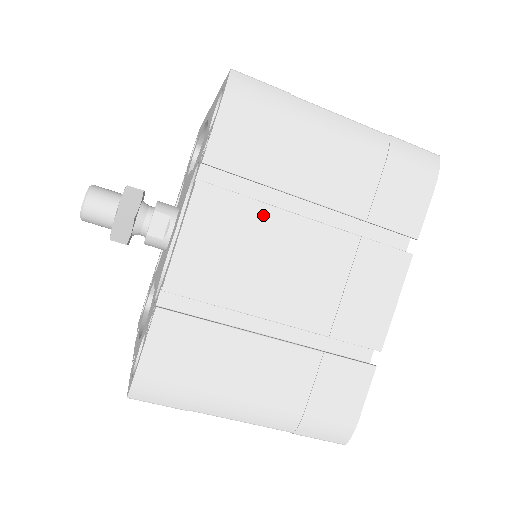
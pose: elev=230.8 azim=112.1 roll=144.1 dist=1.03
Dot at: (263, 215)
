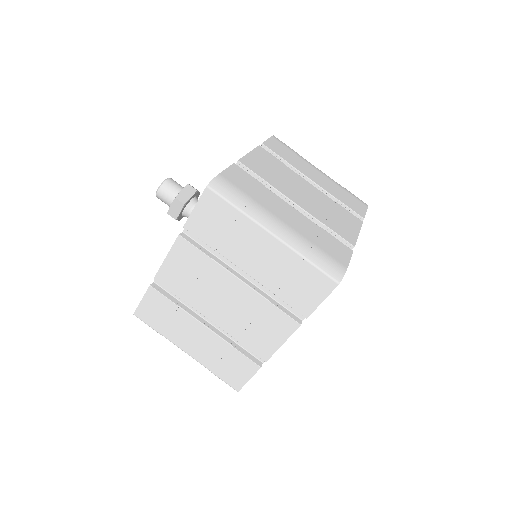
Dot at: (288, 170)
